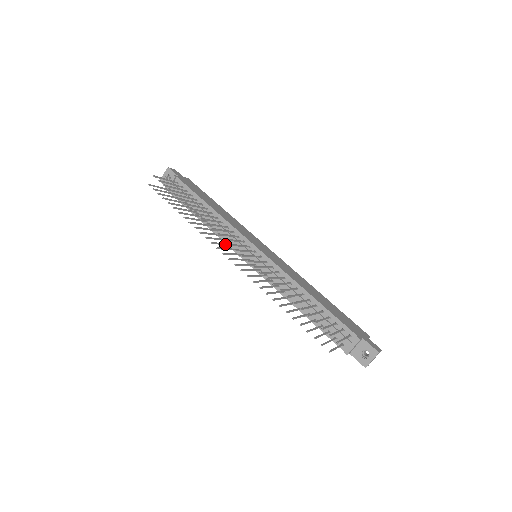
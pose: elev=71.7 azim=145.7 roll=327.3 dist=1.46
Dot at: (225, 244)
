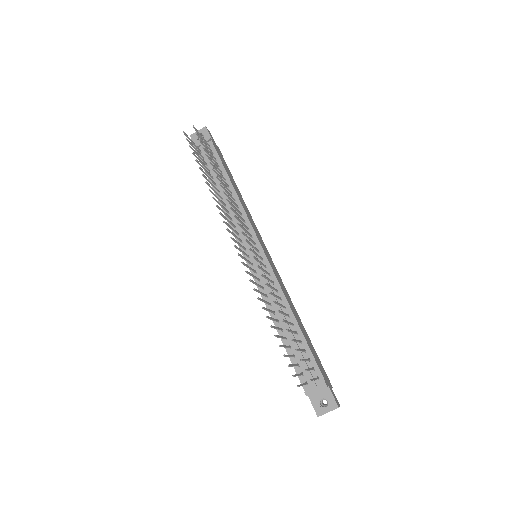
Dot at: (233, 229)
